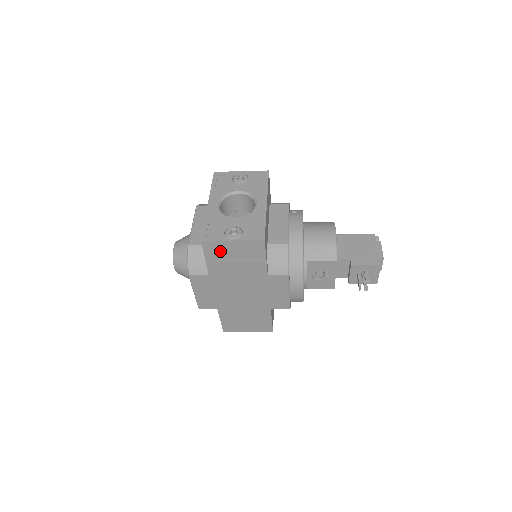
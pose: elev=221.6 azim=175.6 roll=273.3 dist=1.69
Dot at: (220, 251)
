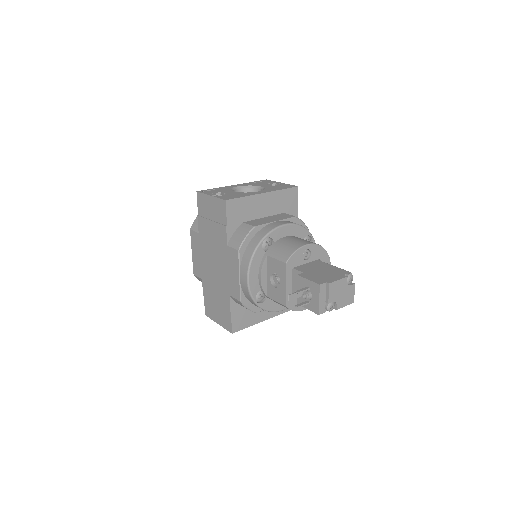
Dot at: (205, 206)
